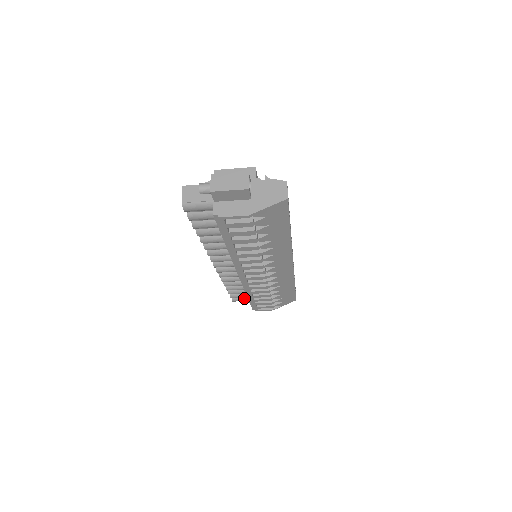
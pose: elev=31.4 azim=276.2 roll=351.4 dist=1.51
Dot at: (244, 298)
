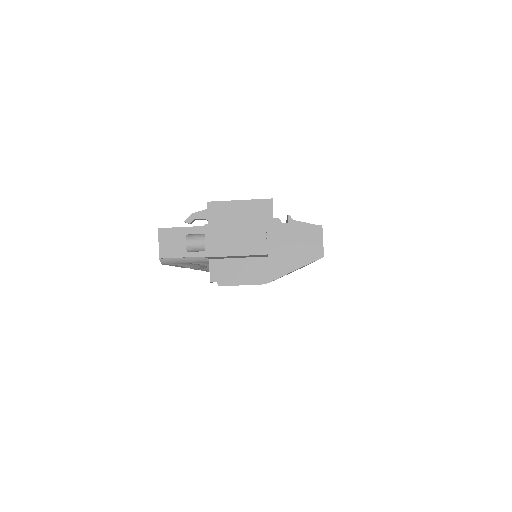
Dot at: occluded
